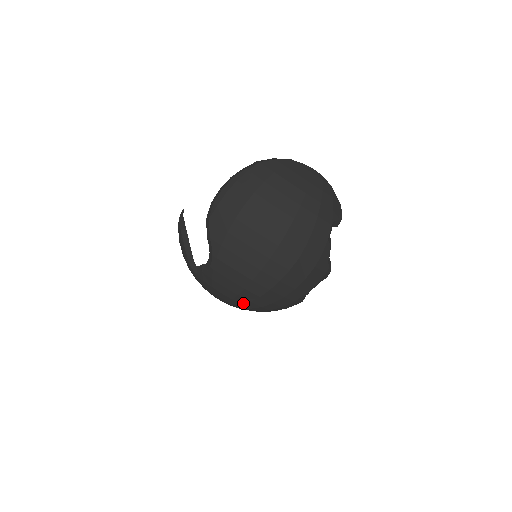
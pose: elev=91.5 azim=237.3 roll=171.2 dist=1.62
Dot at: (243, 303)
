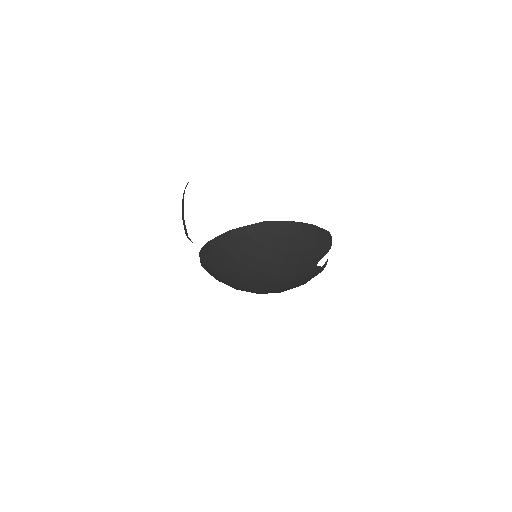
Dot at: occluded
